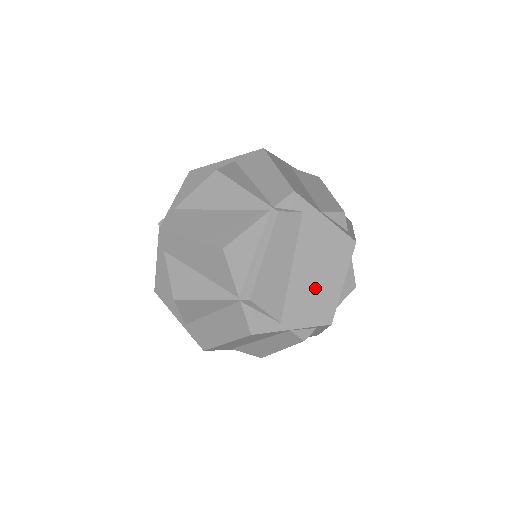
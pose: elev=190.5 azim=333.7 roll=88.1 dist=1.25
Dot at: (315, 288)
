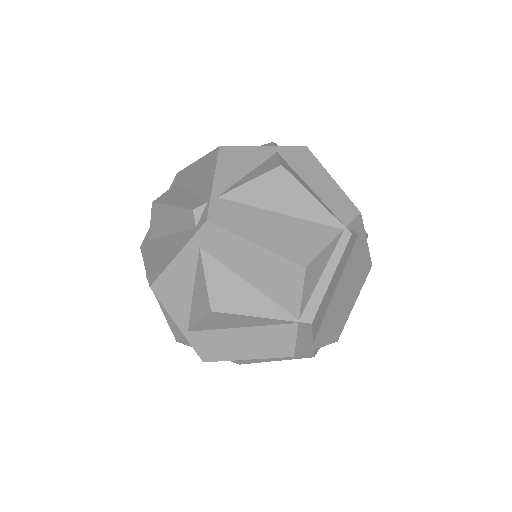
Dot at: (341, 308)
